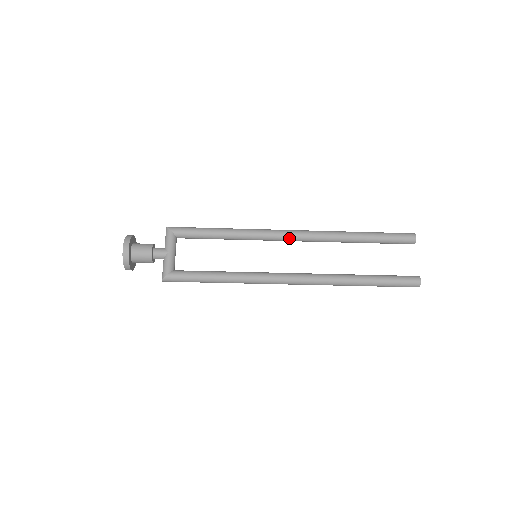
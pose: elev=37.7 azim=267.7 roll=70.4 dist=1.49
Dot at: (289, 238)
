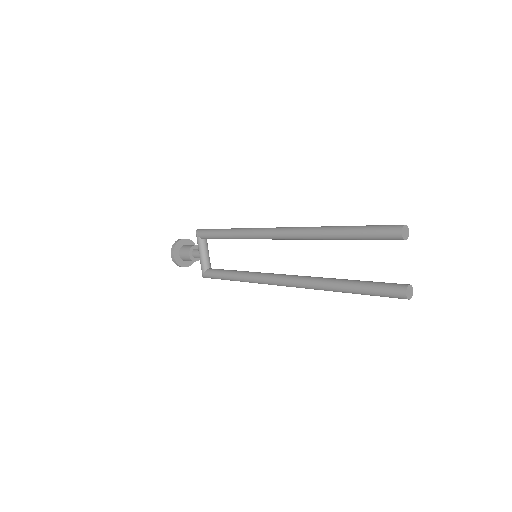
Dot at: (275, 238)
